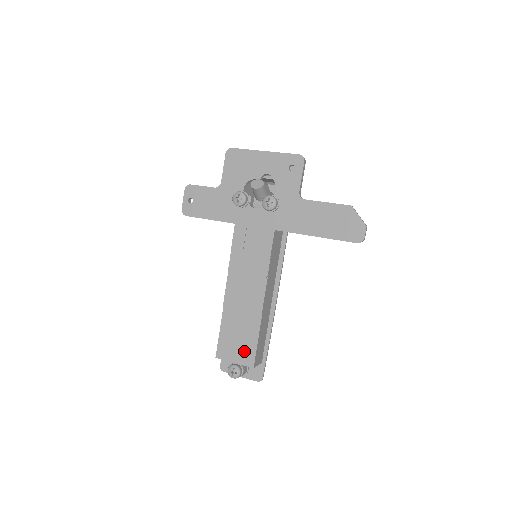
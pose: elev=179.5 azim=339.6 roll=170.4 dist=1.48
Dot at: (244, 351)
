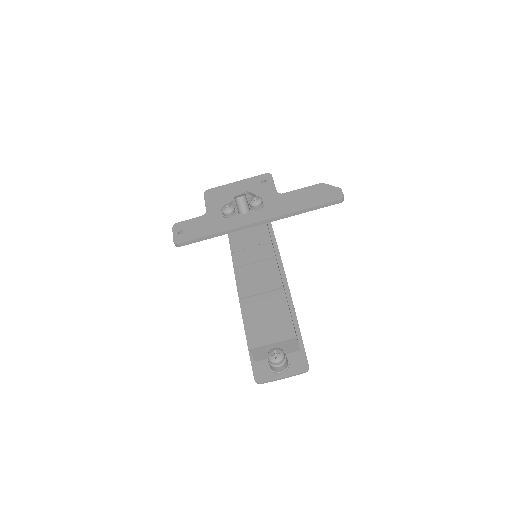
Dot at: (279, 327)
